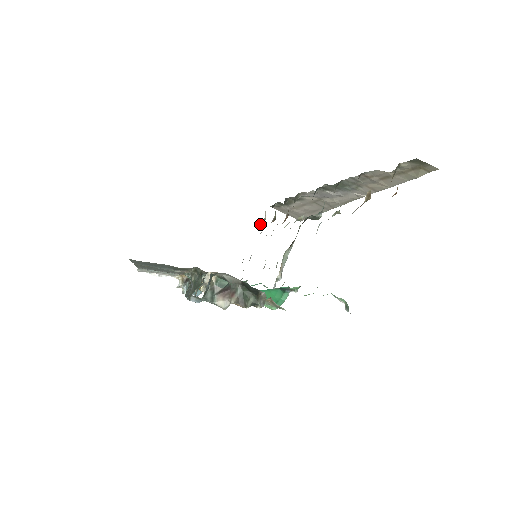
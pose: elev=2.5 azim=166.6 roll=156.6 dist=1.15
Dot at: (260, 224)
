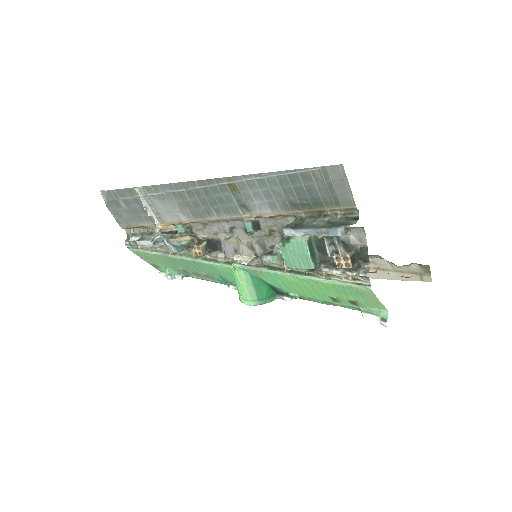
Dot at: occluded
